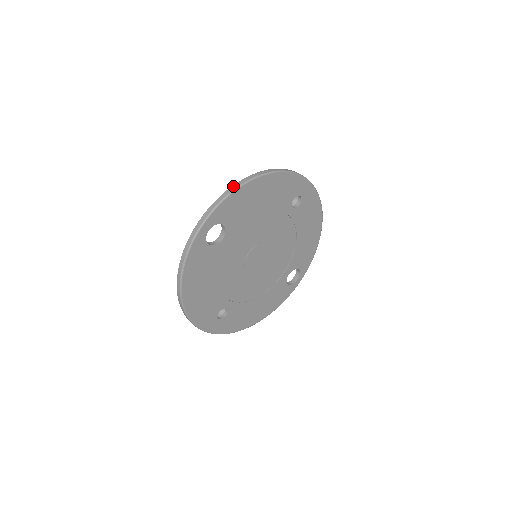
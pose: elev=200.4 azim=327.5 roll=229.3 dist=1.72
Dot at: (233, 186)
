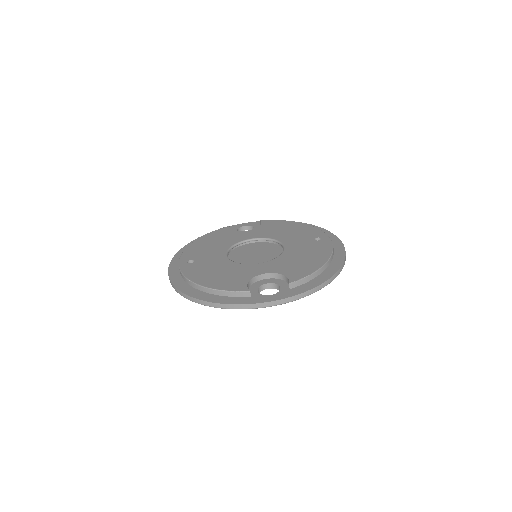
Dot at: (319, 287)
